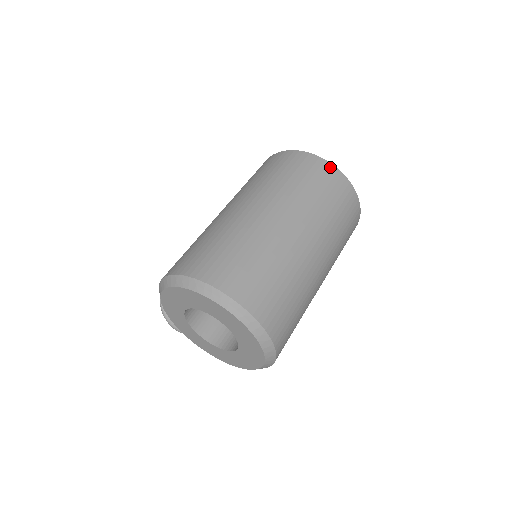
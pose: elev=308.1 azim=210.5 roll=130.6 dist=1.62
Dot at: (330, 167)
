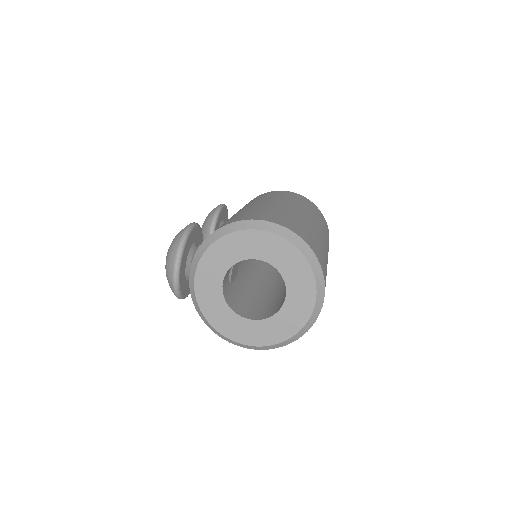
Dot at: occluded
